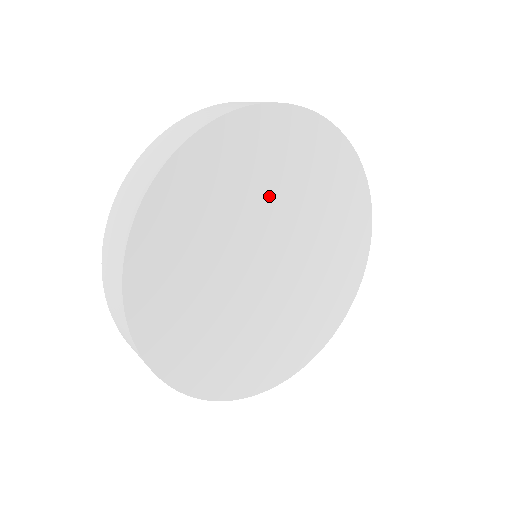
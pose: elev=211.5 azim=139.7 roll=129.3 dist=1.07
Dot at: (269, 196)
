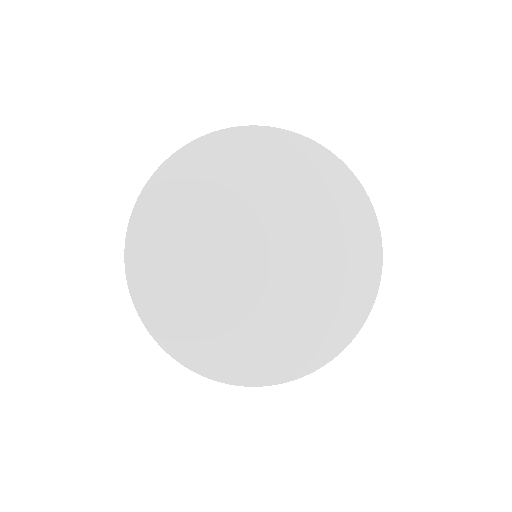
Dot at: (220, 211)
